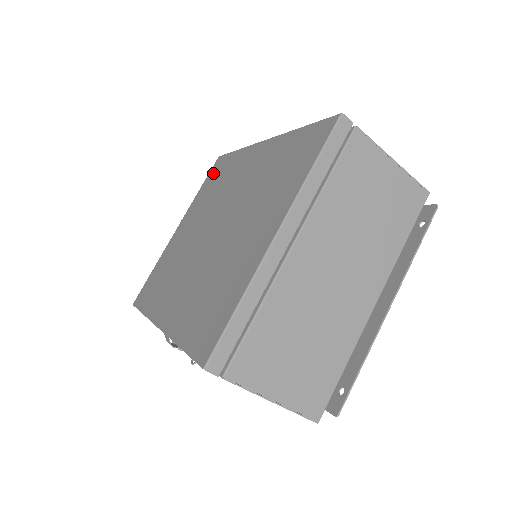
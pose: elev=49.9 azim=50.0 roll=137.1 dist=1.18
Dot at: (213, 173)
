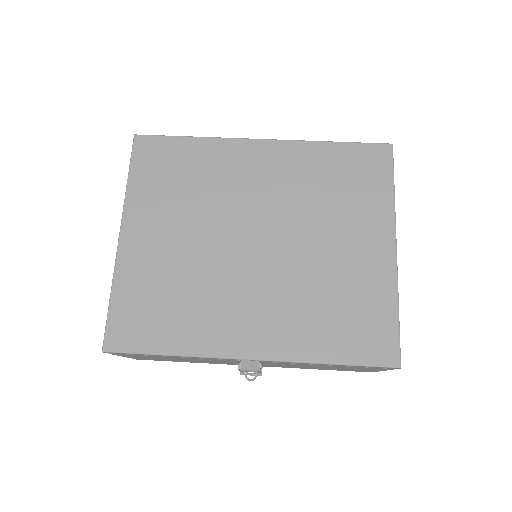
Dot at: (150, 160)
